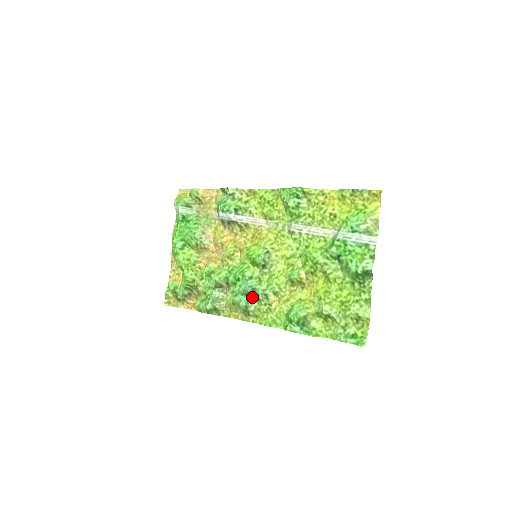
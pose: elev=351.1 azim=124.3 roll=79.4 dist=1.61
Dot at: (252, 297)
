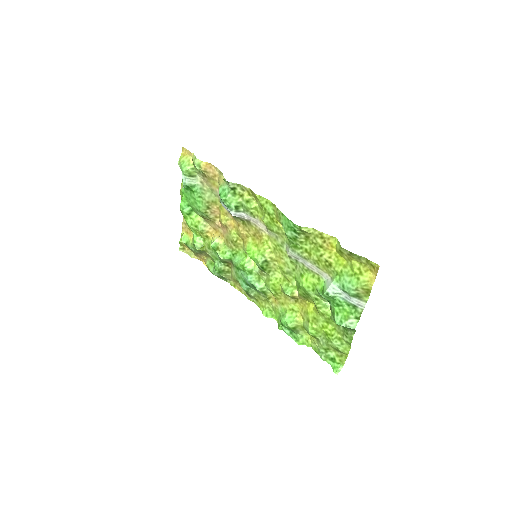
Dot at: (252, 288)
